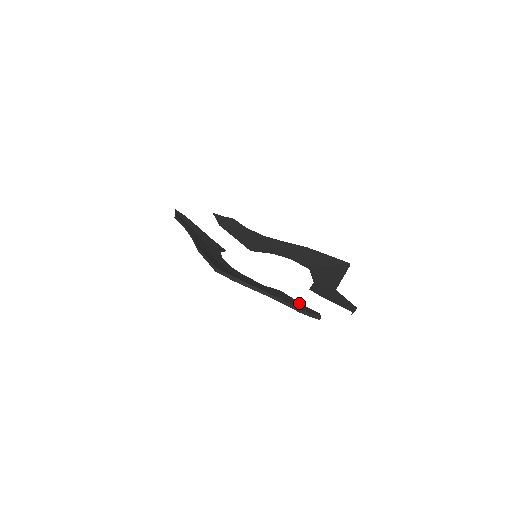
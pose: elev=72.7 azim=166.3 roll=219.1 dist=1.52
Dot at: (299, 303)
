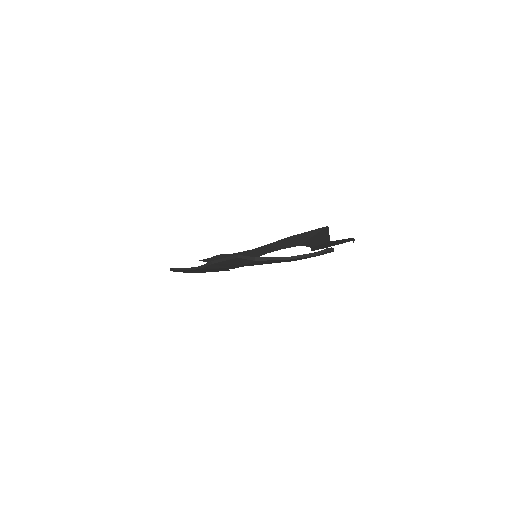
Dot at: occluded
